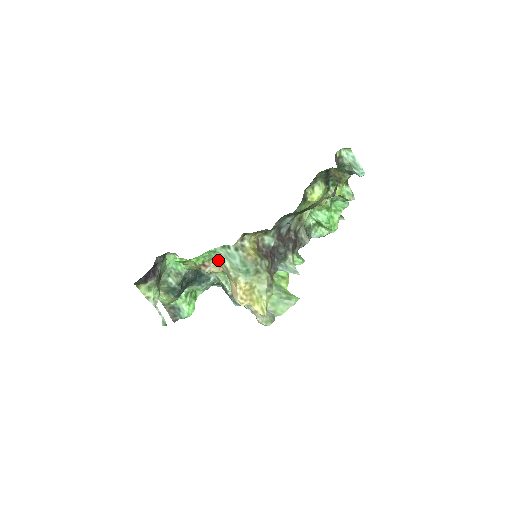
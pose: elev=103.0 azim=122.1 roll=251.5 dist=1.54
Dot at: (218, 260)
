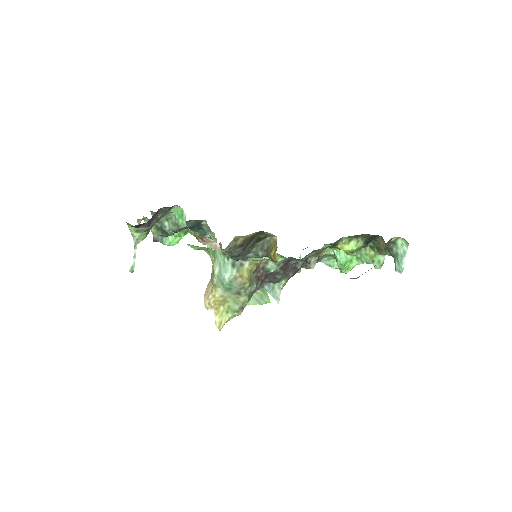
Dot at: (213, 257)
